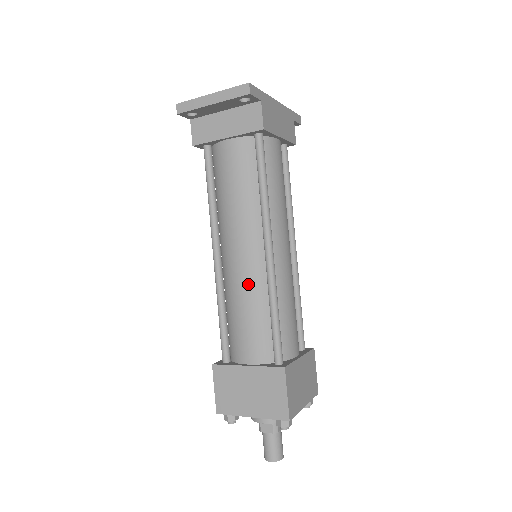
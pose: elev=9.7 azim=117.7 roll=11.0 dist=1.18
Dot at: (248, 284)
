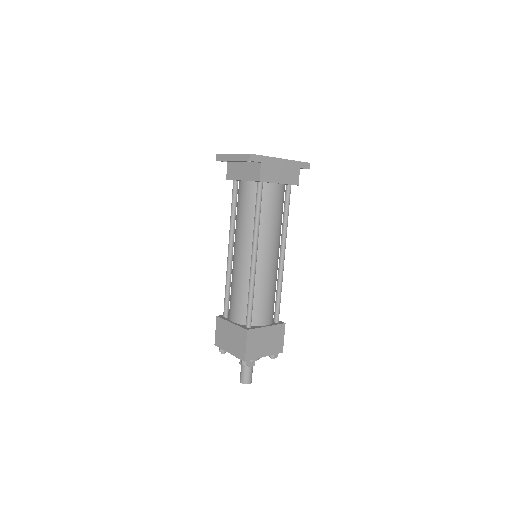
Dot at: (240, 274)
